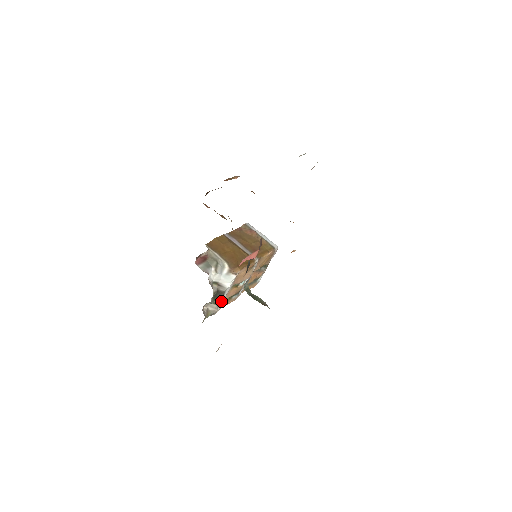
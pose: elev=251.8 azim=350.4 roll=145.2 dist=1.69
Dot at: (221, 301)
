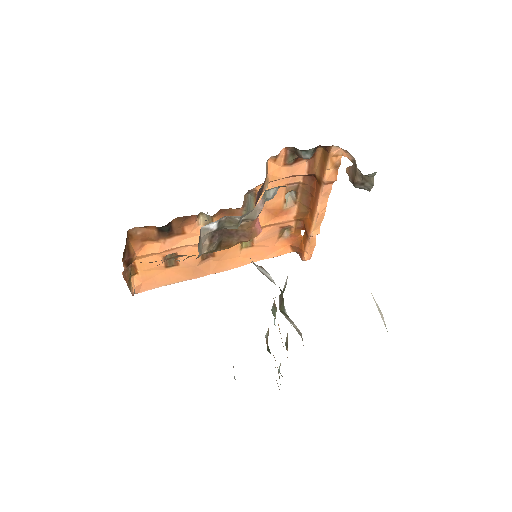
Dot at: occluded
